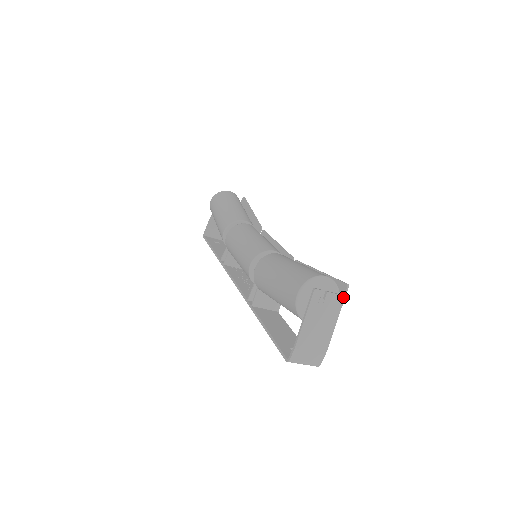
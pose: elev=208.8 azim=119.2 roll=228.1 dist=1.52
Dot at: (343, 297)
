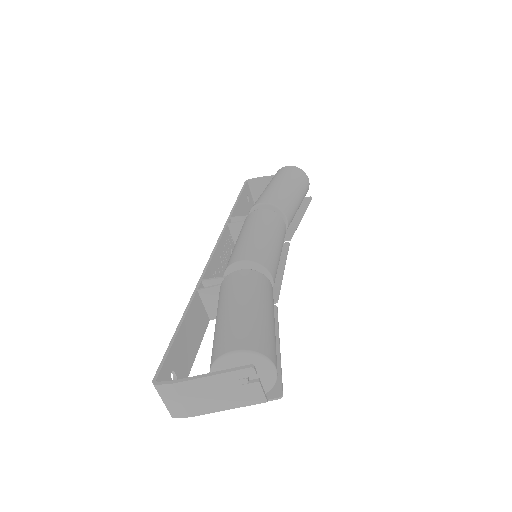
Dot at: (265, 400)
